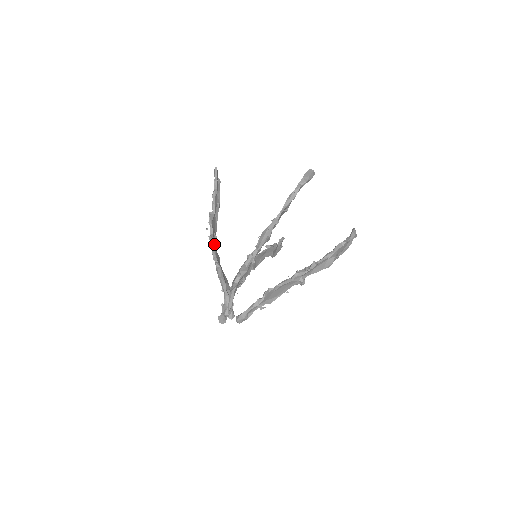
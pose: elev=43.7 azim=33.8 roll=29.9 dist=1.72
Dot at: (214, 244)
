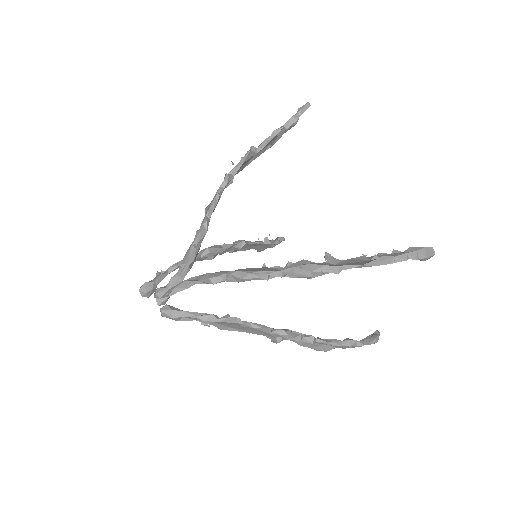
Dot at: occluded
